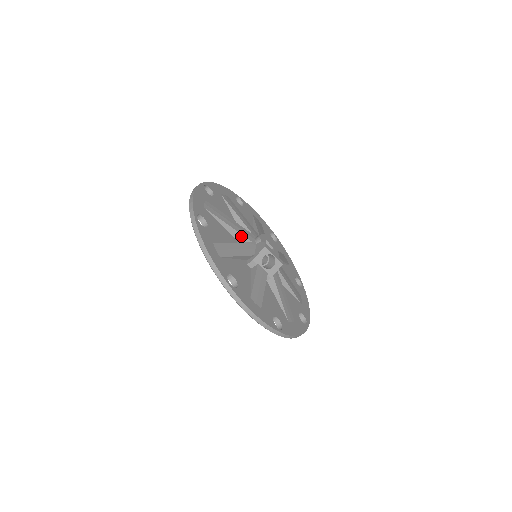
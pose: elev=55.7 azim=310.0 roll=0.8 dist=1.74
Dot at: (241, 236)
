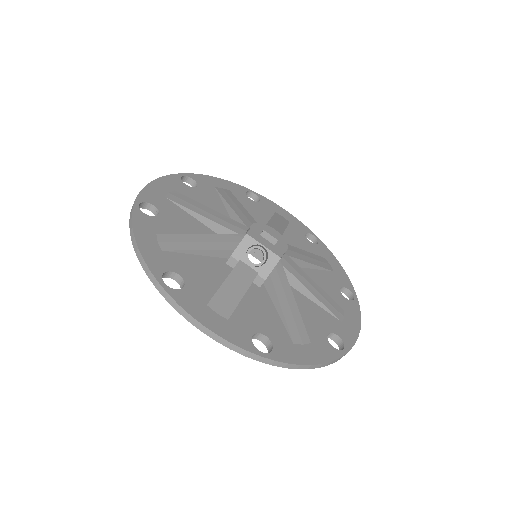
Dot at: (222, 228)
